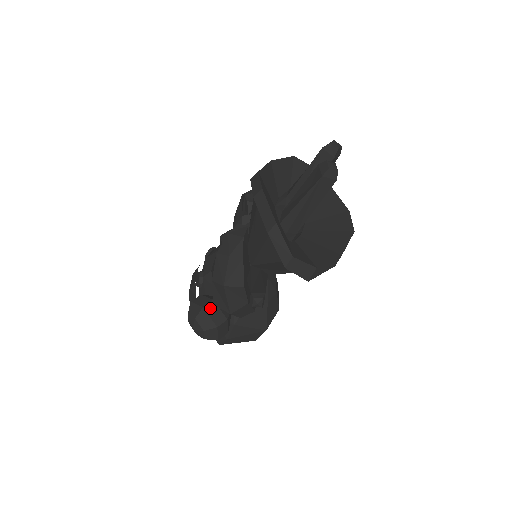
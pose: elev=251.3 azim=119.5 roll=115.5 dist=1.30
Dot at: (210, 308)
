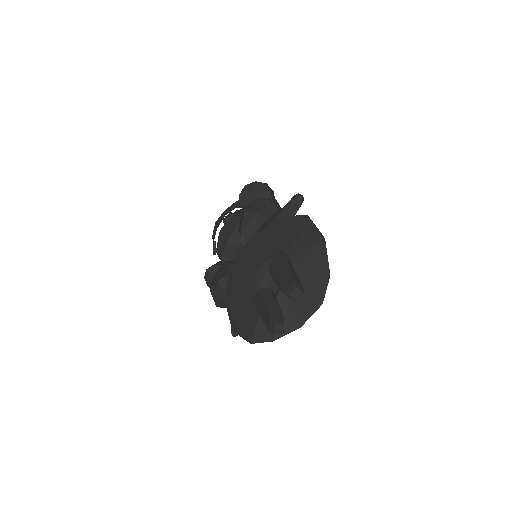
Dot at: occluded
